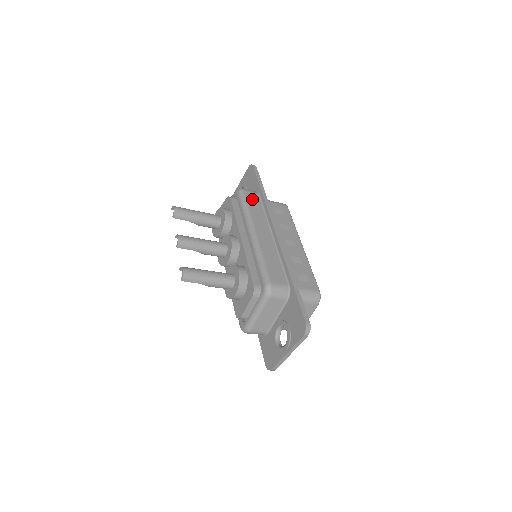
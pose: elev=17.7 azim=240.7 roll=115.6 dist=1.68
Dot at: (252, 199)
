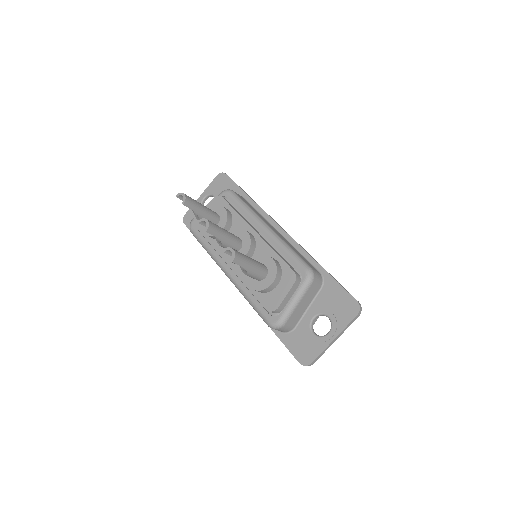
Dot at: (244, 200)
